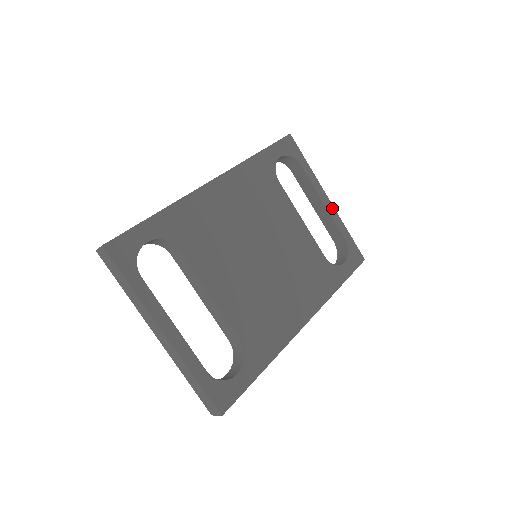
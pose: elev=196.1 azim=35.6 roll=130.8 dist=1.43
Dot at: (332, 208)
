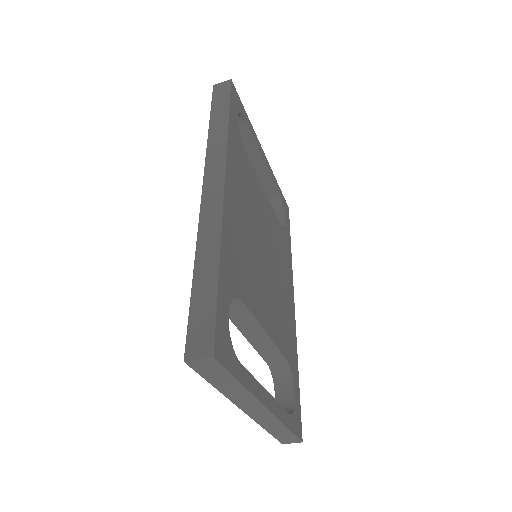
Dot at: (268, 163)
